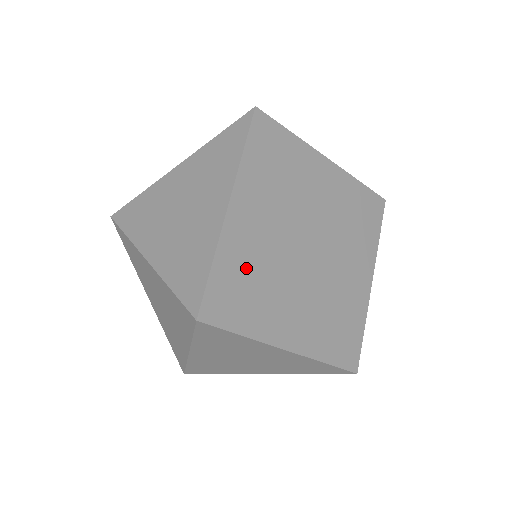
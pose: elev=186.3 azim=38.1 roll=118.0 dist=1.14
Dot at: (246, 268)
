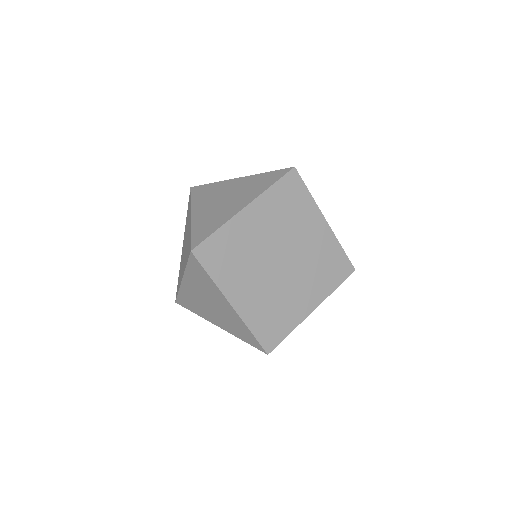
Dot at: (235, 245)
